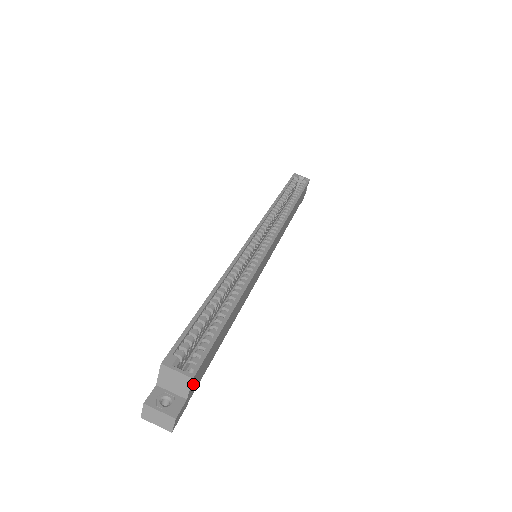
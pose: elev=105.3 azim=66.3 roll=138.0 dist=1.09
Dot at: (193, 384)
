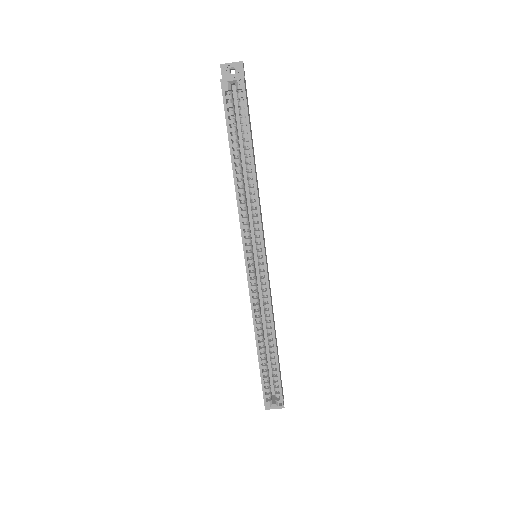
Dot at: occluded
